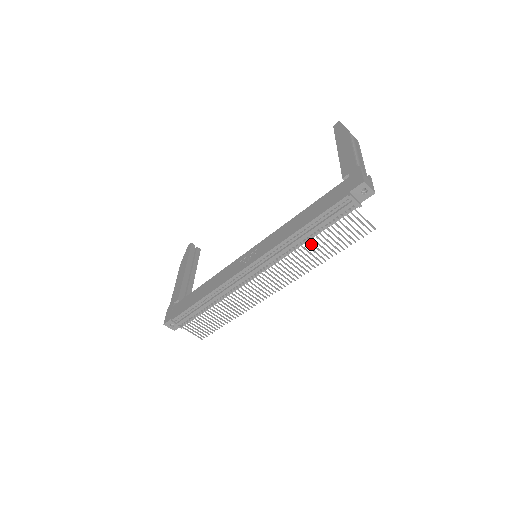
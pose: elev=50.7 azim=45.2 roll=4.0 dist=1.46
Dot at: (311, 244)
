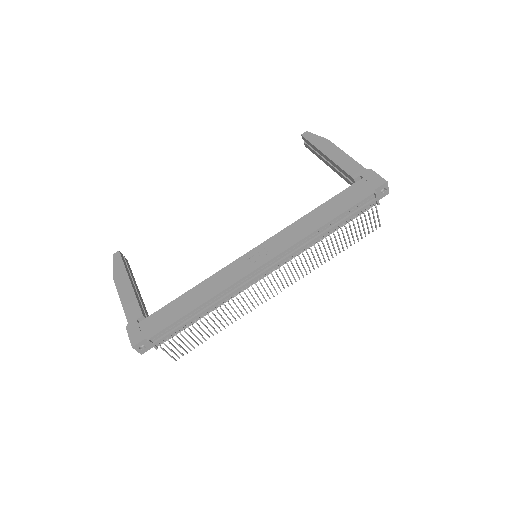
Dot at: (331, 240)
